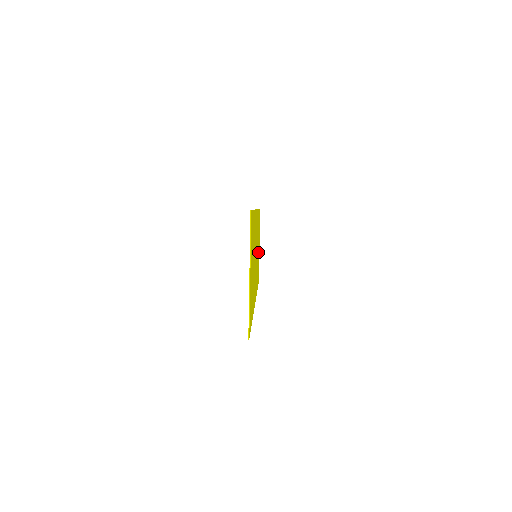
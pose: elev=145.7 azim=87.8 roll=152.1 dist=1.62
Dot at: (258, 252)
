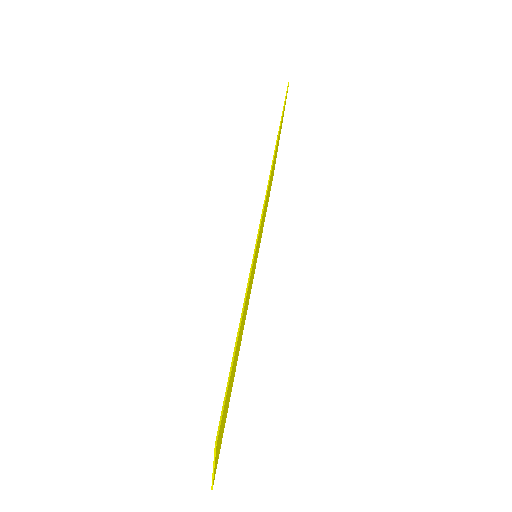
Dot at: occluded
